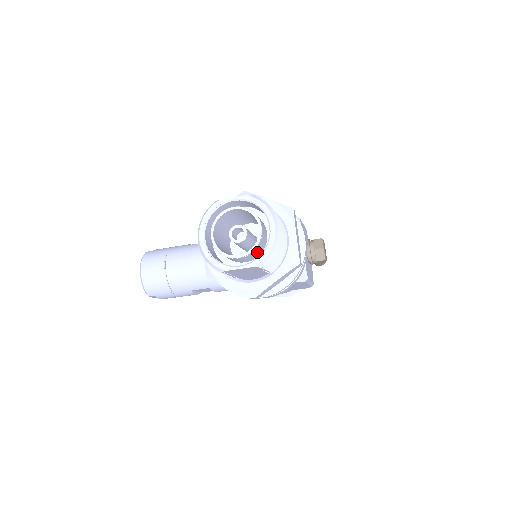
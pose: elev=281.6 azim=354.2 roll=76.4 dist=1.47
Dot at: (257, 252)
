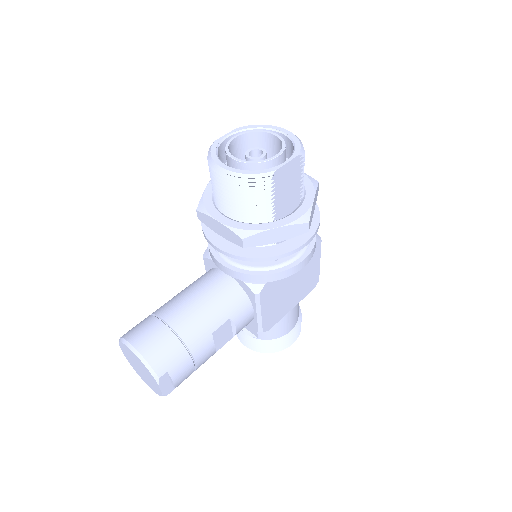
Dot at: (285, 159)
